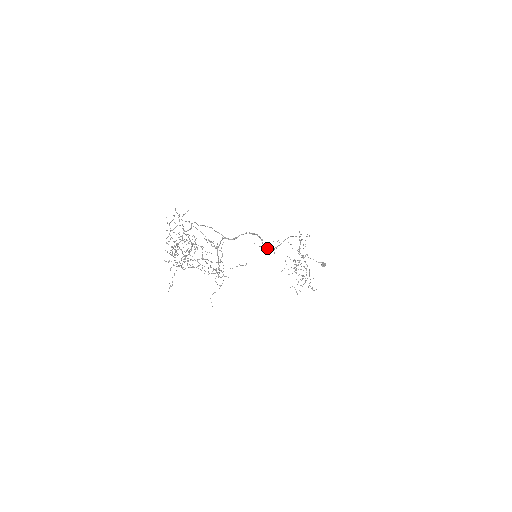
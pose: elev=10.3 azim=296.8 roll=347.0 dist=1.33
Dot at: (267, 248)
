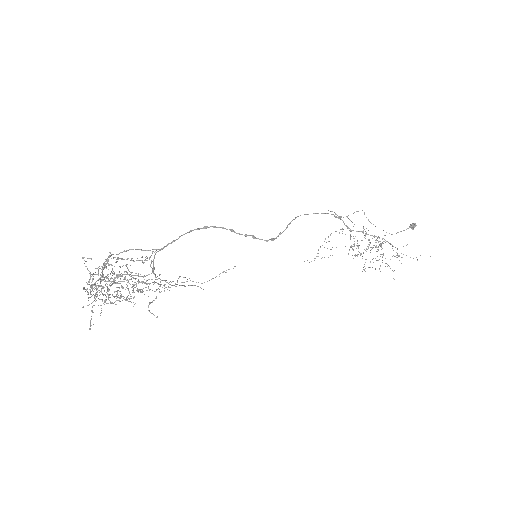
Dot at: occluded
